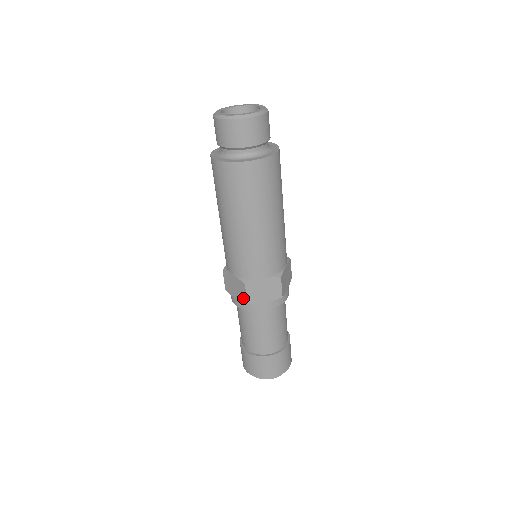
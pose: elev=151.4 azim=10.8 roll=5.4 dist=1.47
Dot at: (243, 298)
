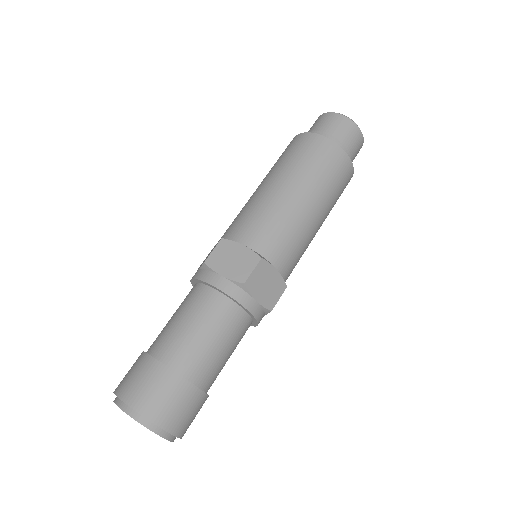
Dot at: (206, 259)
